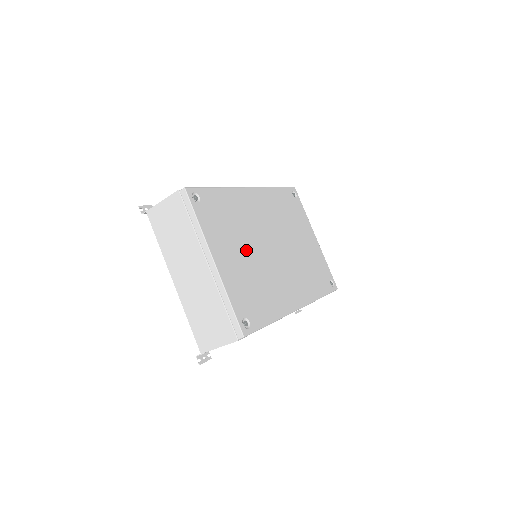
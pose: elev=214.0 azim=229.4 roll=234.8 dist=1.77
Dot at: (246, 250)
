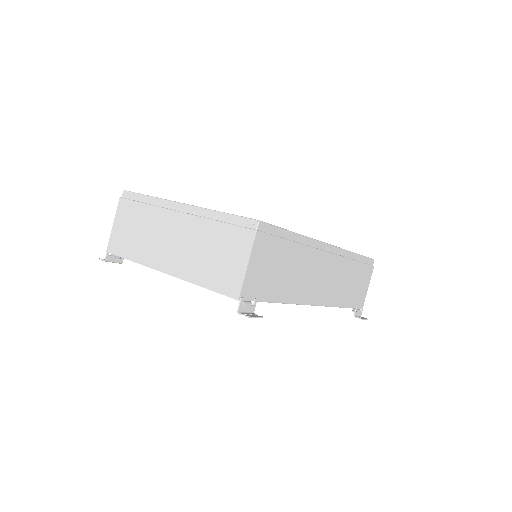
Dot at: occluded
